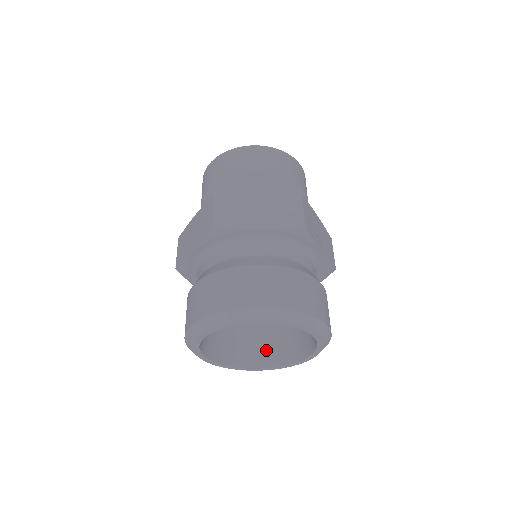
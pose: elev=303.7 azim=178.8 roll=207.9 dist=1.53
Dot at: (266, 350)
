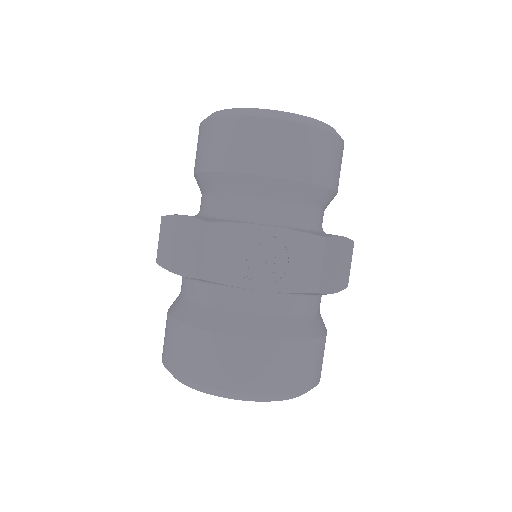
Dot at: occluded
